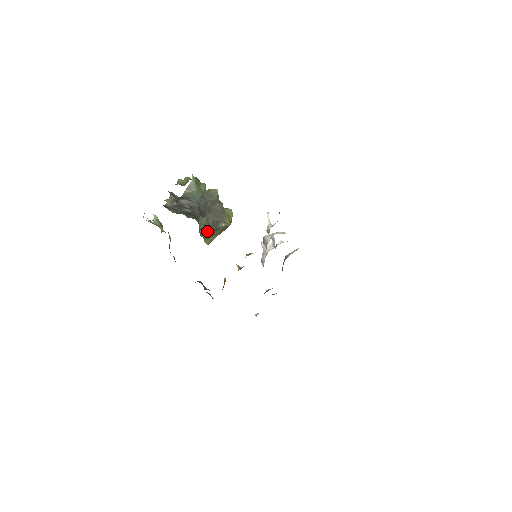
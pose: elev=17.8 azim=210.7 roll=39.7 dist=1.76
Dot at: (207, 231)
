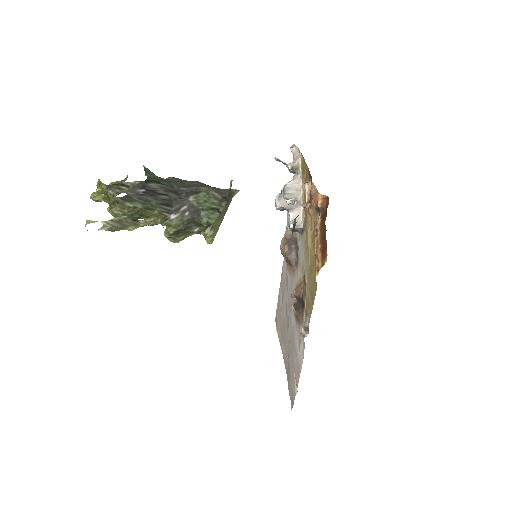
Dot at: (216, 207)
